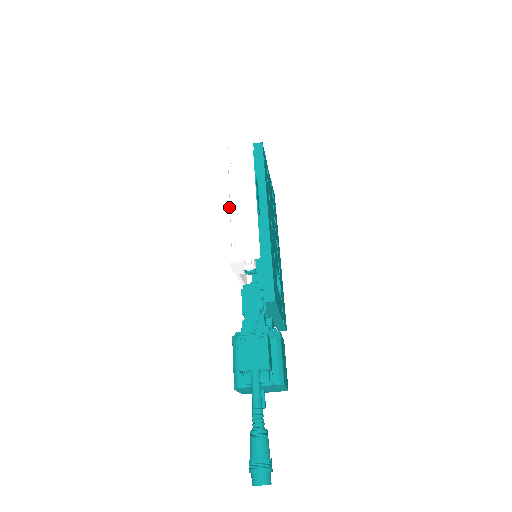
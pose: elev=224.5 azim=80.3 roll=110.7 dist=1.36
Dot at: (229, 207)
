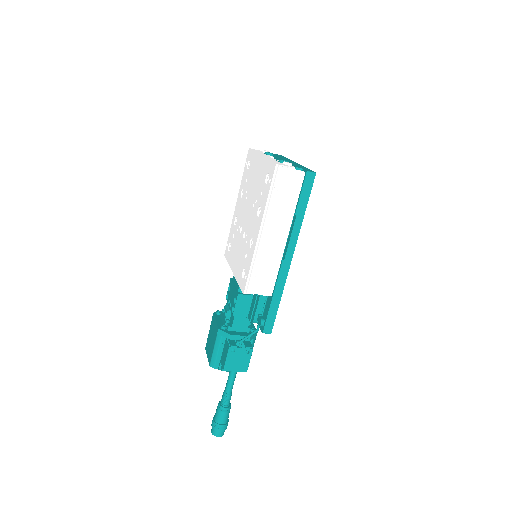
Dot at: (260, 239)
